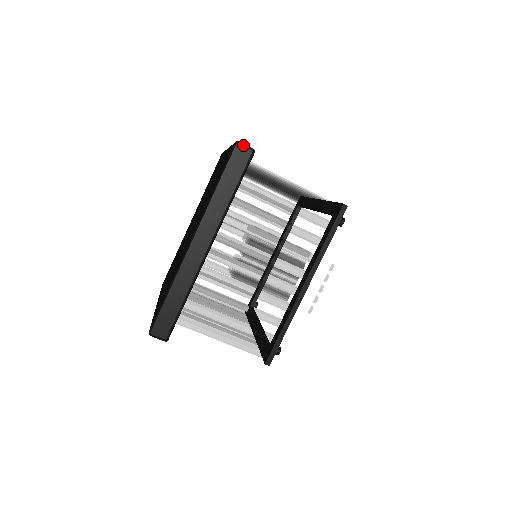
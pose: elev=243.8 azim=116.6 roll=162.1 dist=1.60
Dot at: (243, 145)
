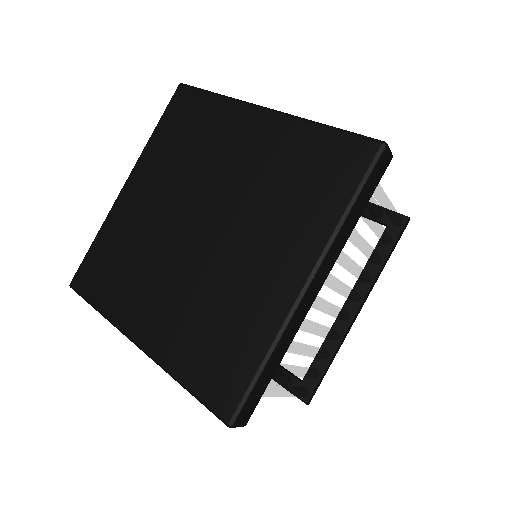
Dot at: (234, 427)
